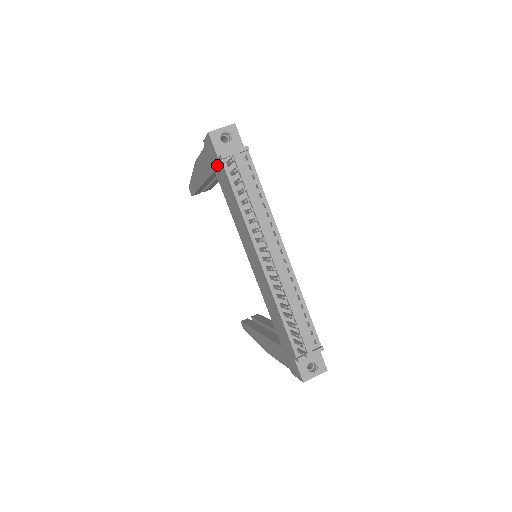
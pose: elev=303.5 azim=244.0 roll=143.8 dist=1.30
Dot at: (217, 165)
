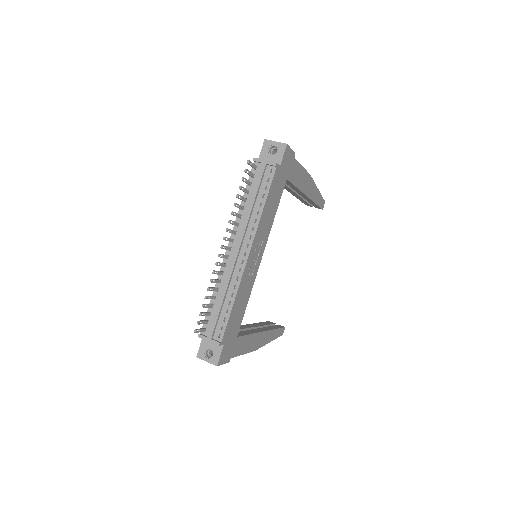
Dot at: occluded
